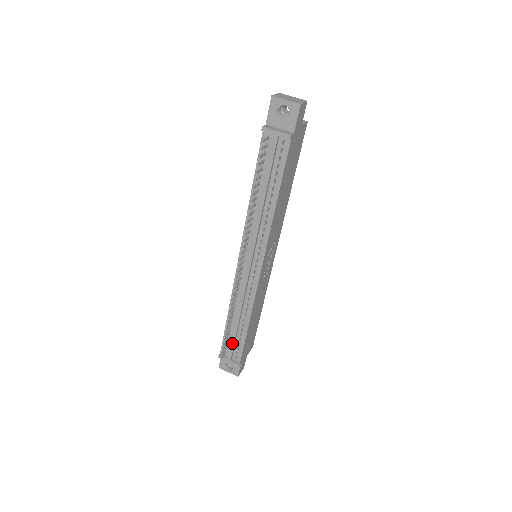
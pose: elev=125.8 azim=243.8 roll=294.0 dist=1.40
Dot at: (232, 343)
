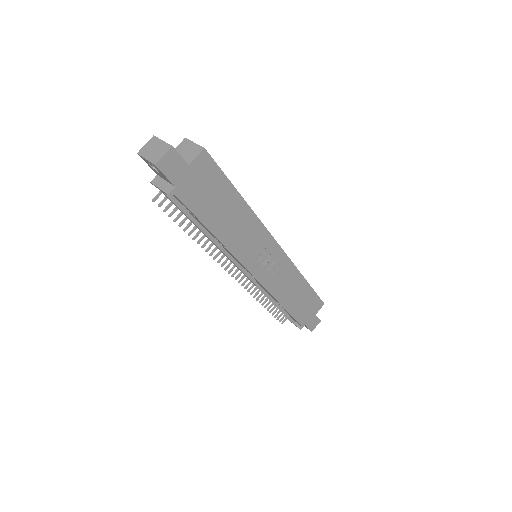
Dot at: (284, 314)
